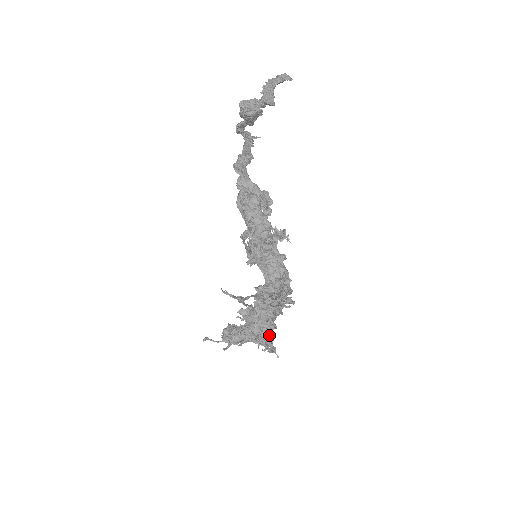
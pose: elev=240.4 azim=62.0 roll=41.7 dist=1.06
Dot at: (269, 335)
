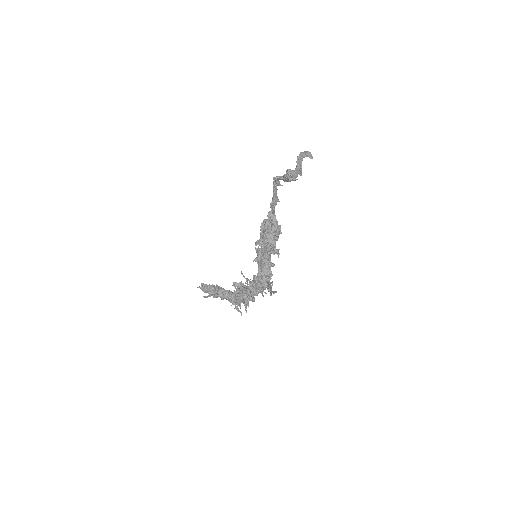
Dot at: (248, 303)
